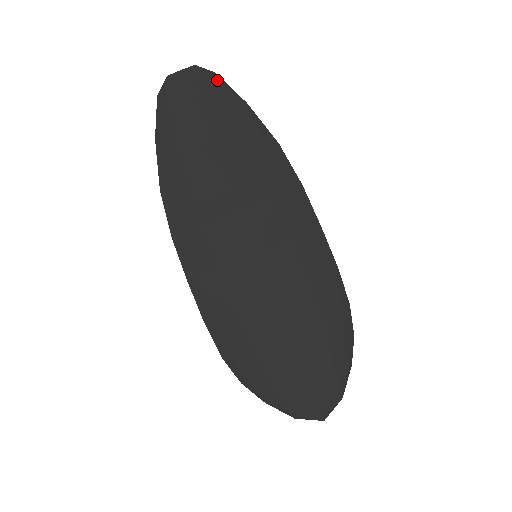
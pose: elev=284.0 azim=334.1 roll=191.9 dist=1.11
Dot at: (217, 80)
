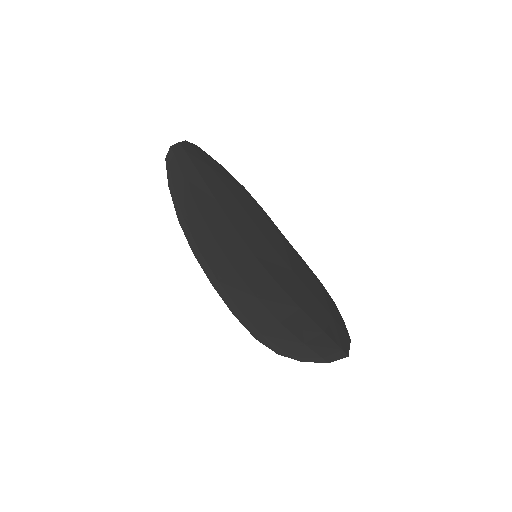
Dot at: (200, 150)
